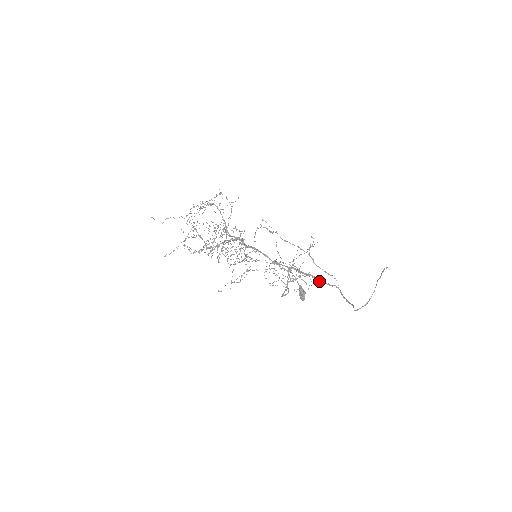
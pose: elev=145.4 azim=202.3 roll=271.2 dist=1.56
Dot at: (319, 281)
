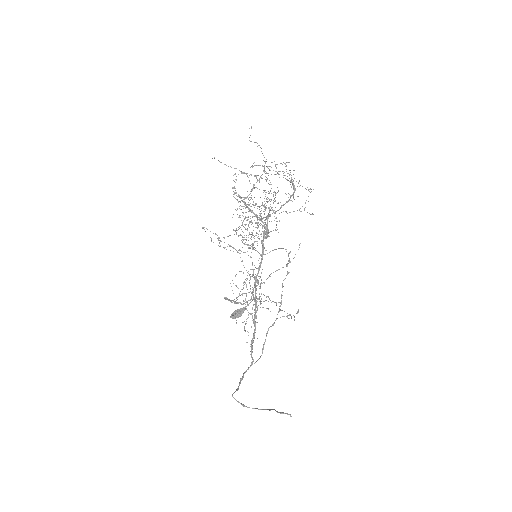
Dot at: (252, 340)
